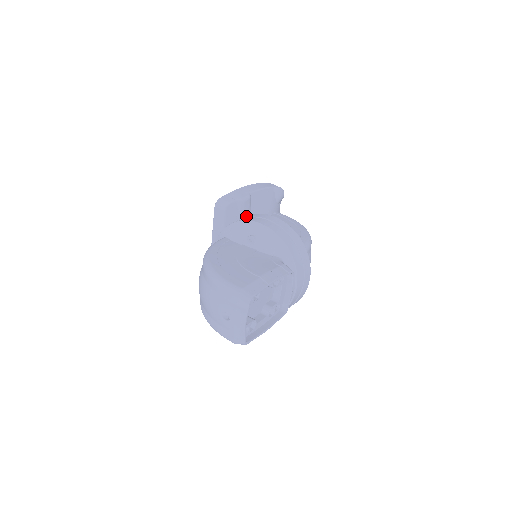
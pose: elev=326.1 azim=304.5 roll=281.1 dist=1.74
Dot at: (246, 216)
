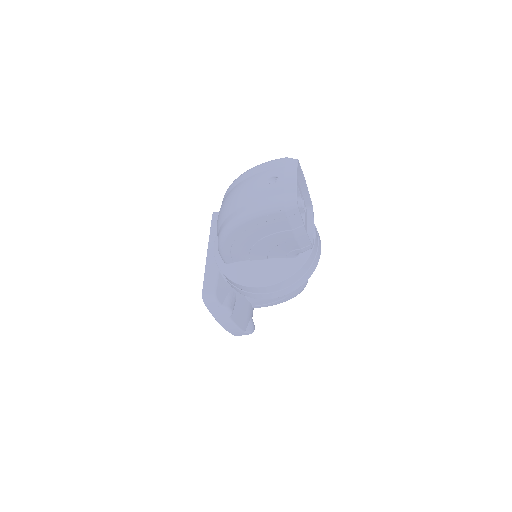
Dot at: occluded
